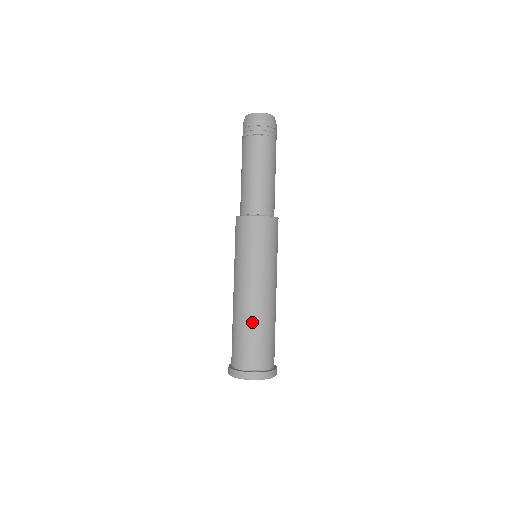
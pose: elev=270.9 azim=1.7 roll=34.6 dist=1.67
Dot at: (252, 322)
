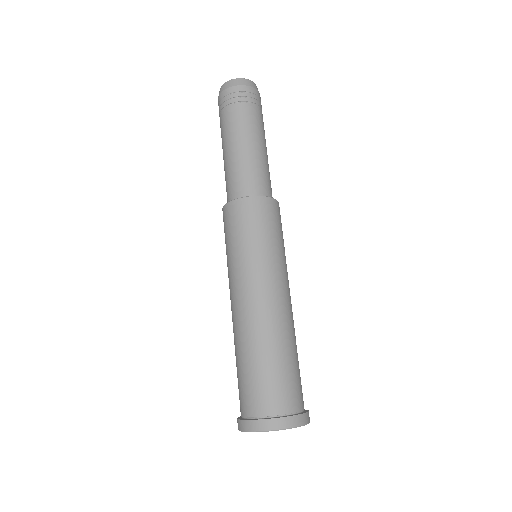
Dot at: (266, 342)
